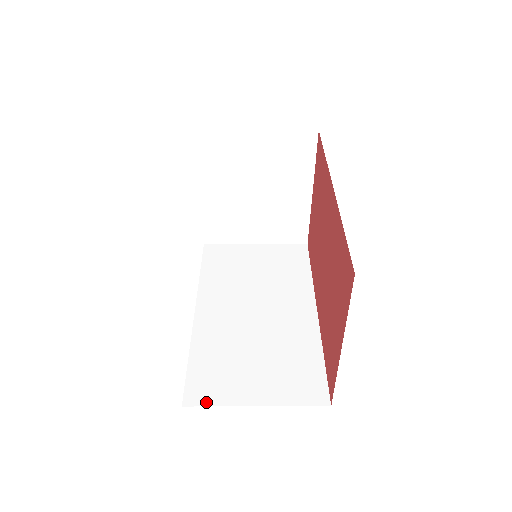
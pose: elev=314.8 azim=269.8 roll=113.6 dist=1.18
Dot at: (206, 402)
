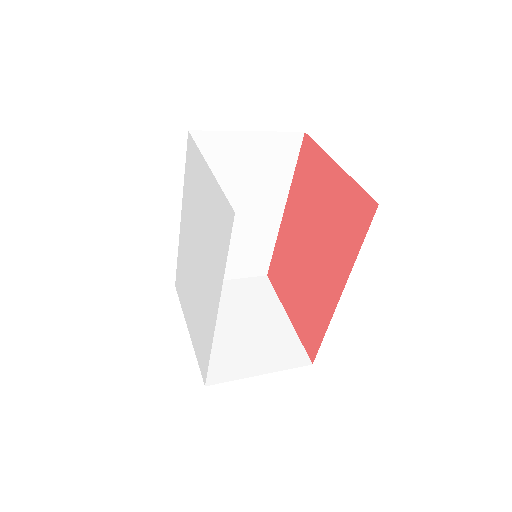
Dot at: occluded
